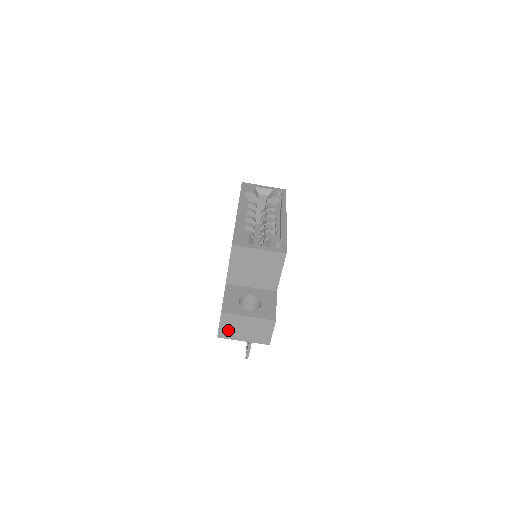
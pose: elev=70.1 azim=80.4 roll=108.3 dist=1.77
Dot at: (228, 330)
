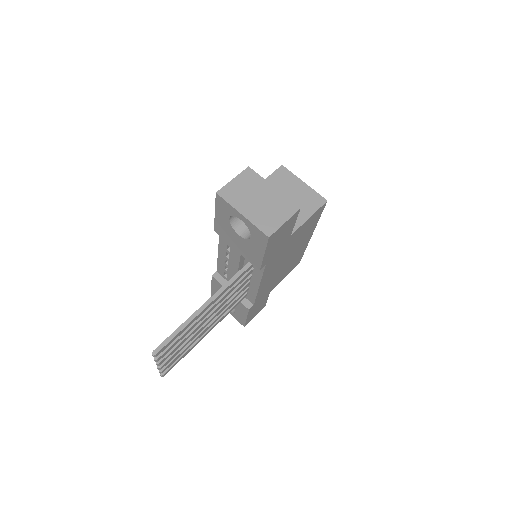
Dot at: (237, 191)
